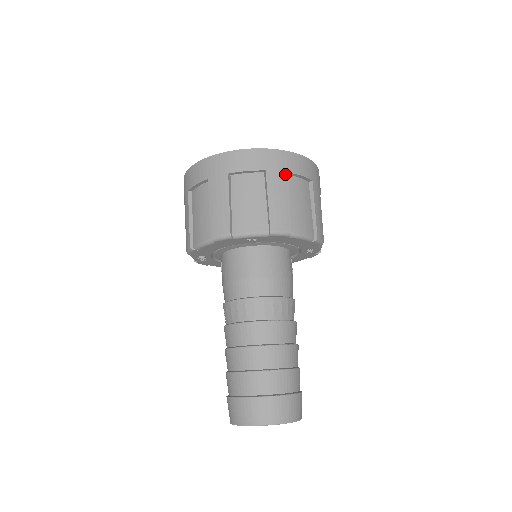
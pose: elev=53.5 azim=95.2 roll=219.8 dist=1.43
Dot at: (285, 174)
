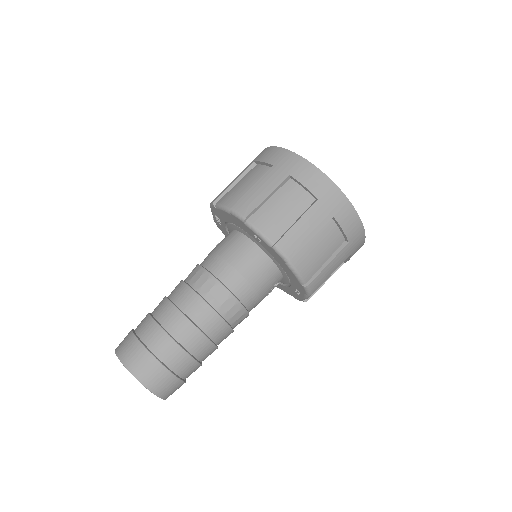
Dot at: (330, 216)
